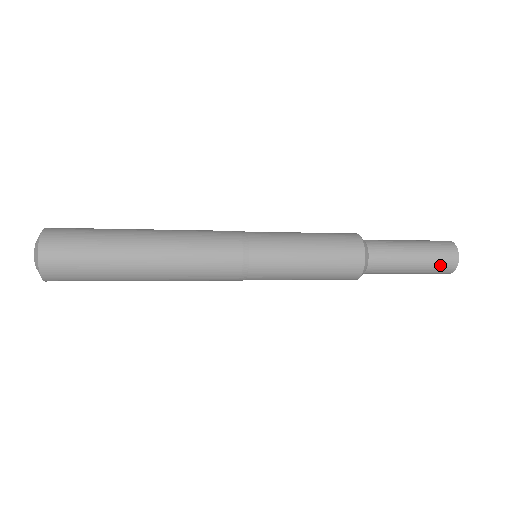
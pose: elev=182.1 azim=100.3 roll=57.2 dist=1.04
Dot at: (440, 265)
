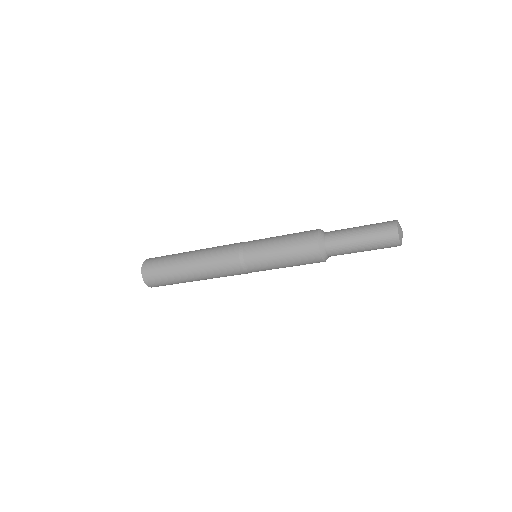
Dot at: (382, 228)
